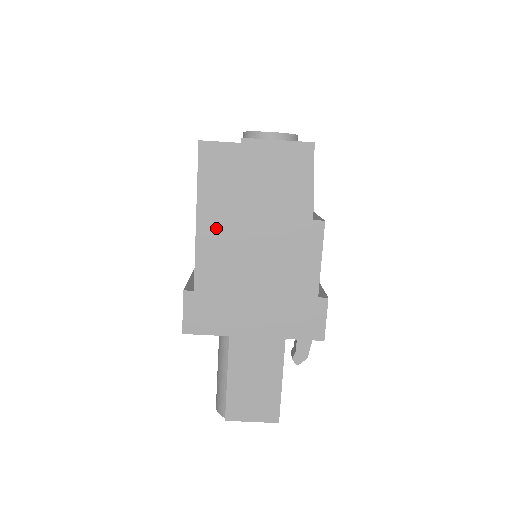
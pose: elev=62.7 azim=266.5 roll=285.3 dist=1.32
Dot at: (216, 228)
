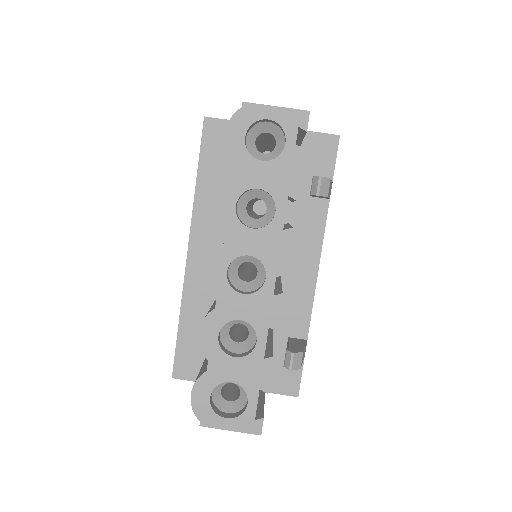
Dot at: occluded
